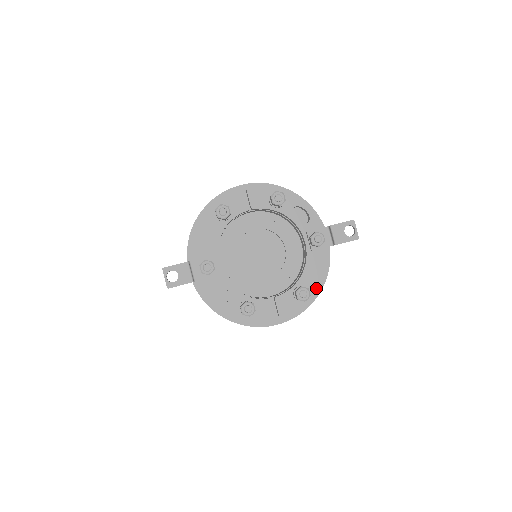
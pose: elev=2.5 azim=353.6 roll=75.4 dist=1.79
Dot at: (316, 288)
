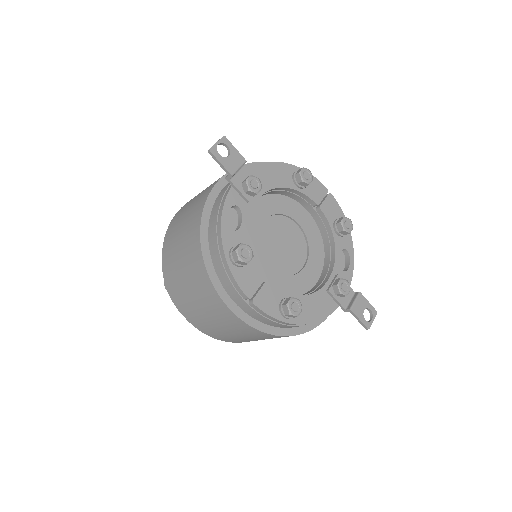
Dot at: (302, 321)
